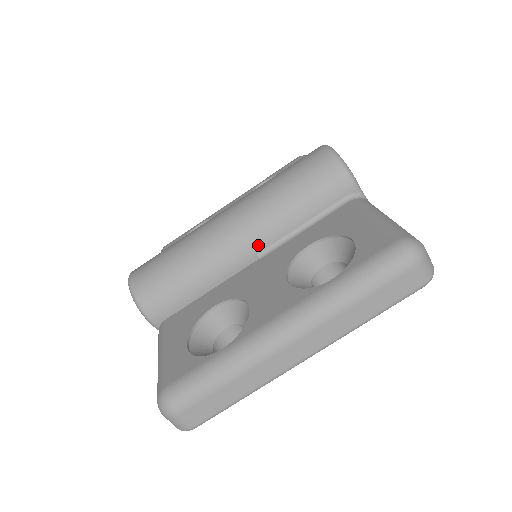
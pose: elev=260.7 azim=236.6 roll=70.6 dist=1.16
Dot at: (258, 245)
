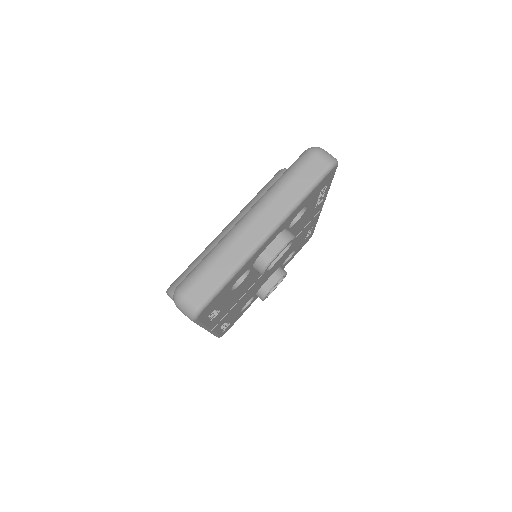
Dot at: occluded
